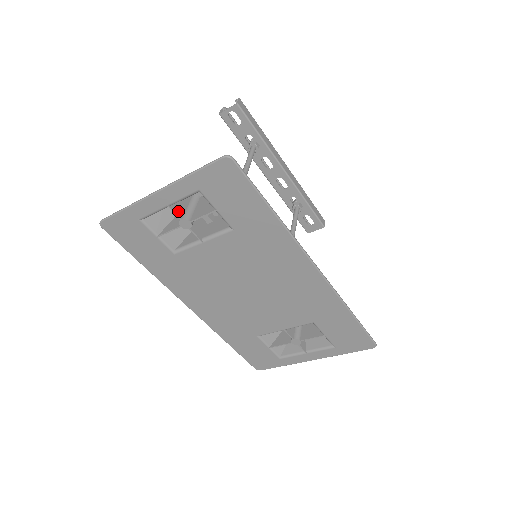
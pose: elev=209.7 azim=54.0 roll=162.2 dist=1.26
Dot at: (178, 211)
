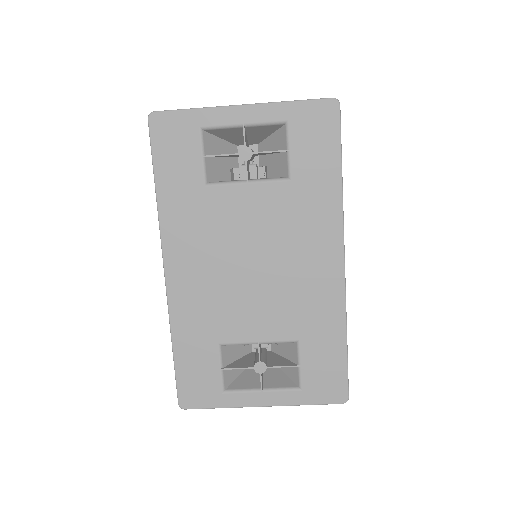
Dot at: (245, 138)
